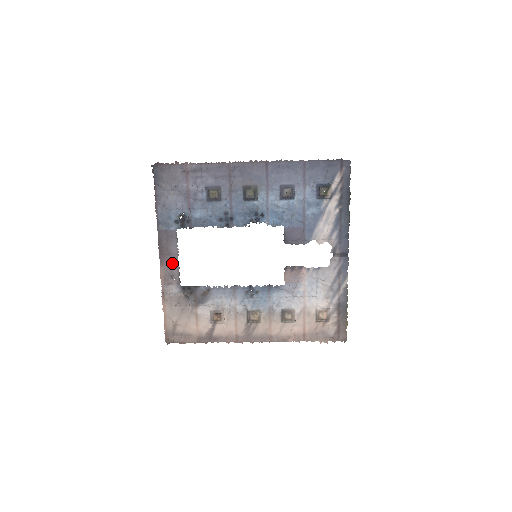
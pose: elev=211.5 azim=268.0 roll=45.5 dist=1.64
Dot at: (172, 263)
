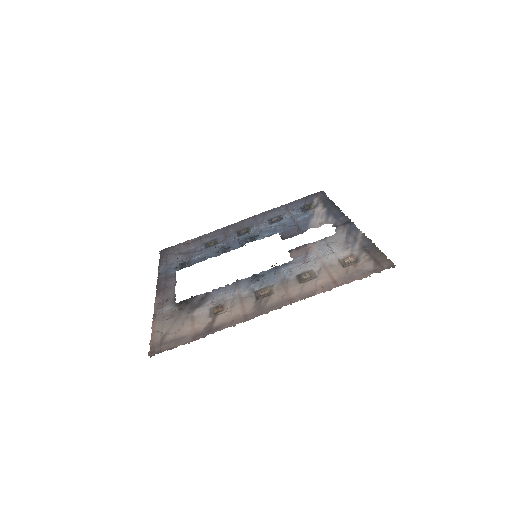
Dot at: (168, 292)
